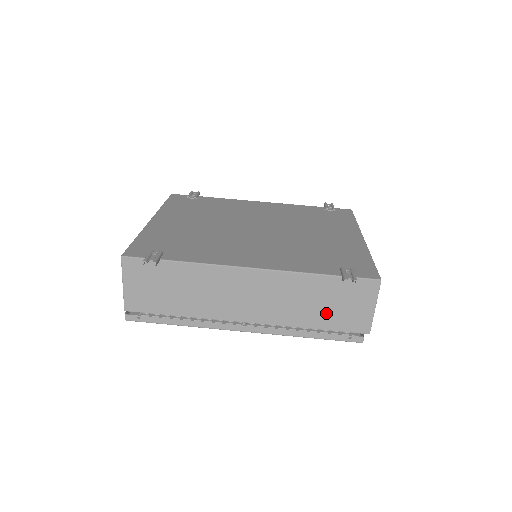
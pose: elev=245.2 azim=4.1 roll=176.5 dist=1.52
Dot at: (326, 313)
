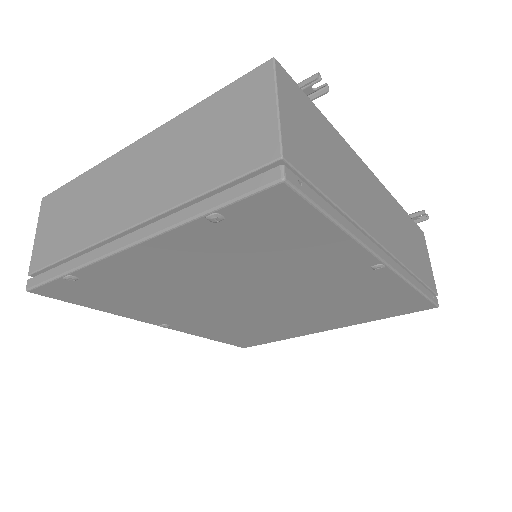
Dot at: (417, 258)
